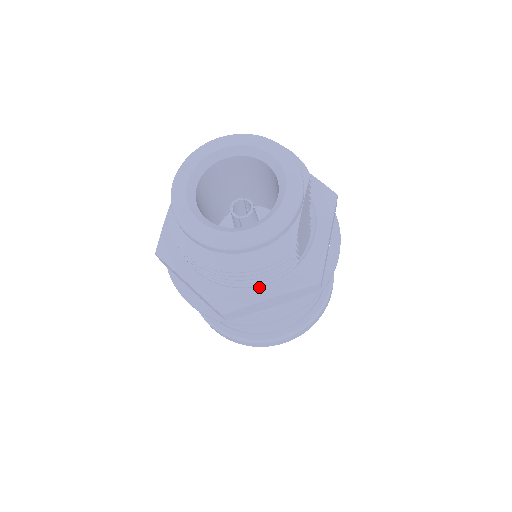
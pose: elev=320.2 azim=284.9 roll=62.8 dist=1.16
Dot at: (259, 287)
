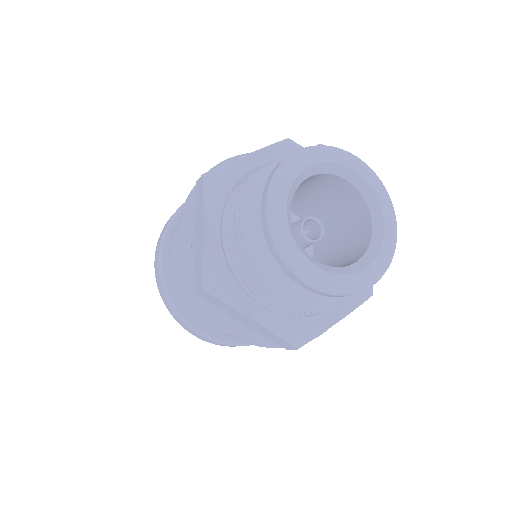
Dot at: (254, 301)
